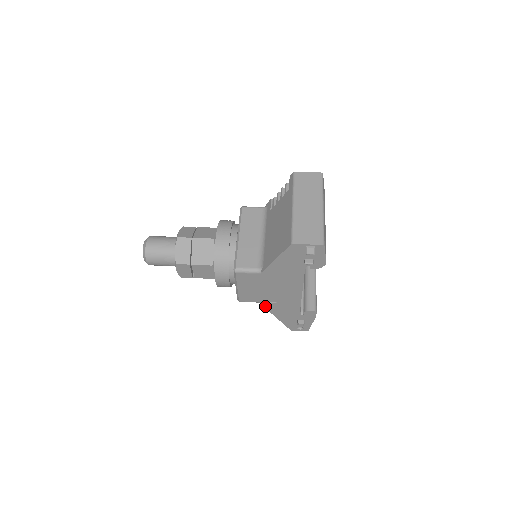
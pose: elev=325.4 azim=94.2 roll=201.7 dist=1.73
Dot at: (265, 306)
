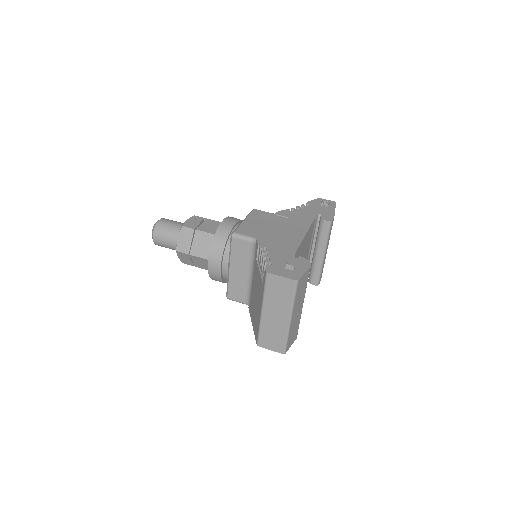
Dot at: occluded
